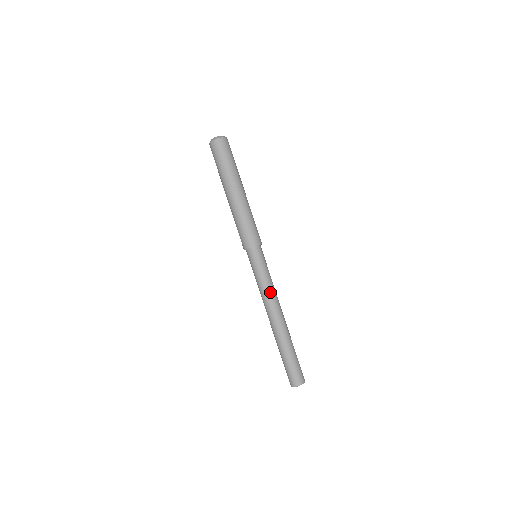
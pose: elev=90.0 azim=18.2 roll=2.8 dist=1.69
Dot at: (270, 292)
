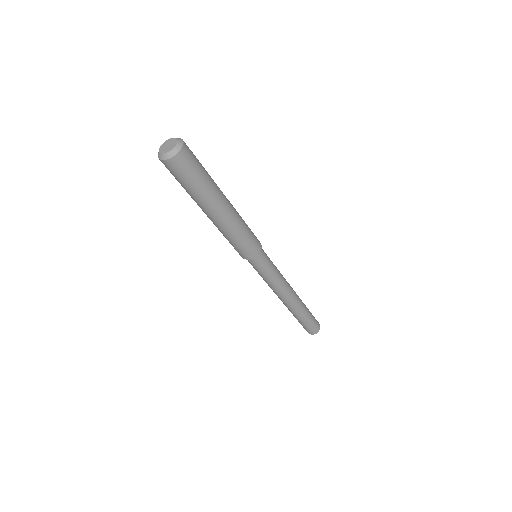
Dot at: (283, 280)
